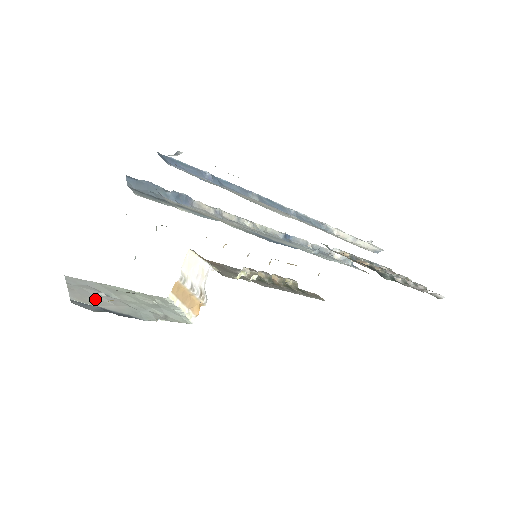
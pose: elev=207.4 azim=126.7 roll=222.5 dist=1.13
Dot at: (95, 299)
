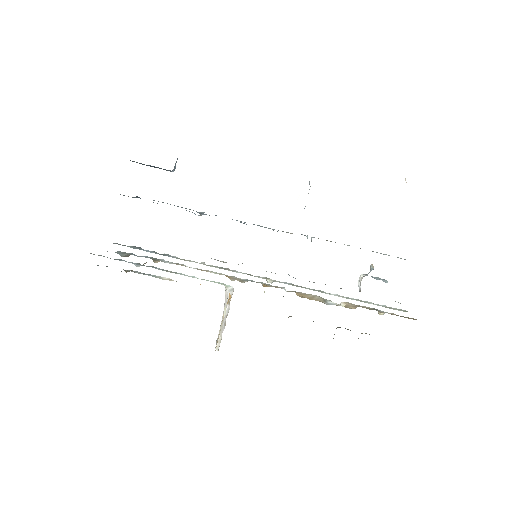
Dot at: occluded
